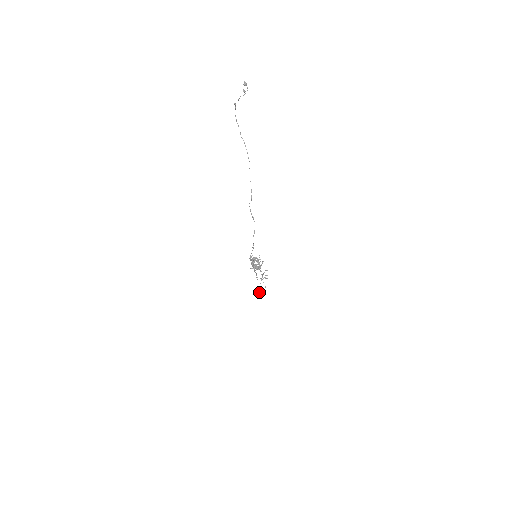
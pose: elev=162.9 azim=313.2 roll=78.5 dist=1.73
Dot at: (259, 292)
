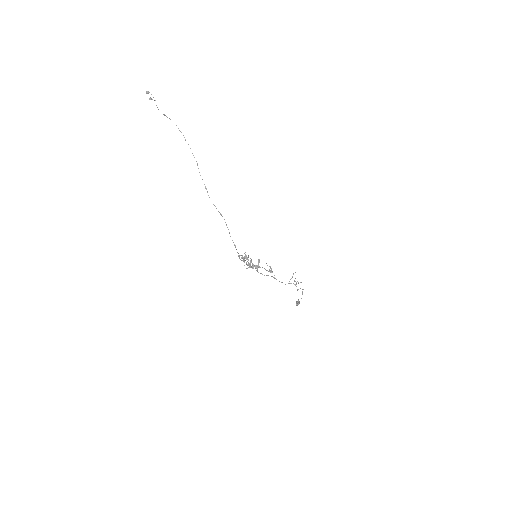
Dot at: (298, 299)
